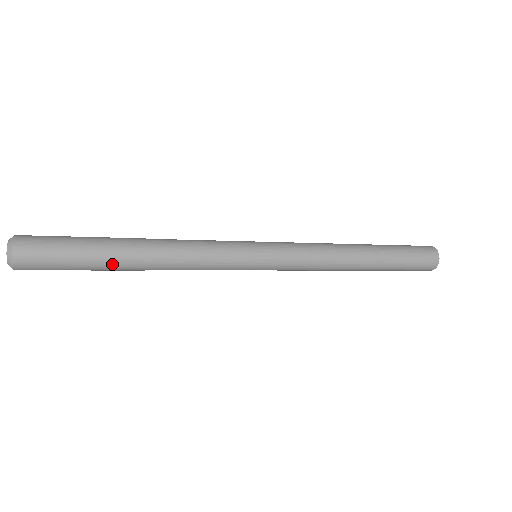
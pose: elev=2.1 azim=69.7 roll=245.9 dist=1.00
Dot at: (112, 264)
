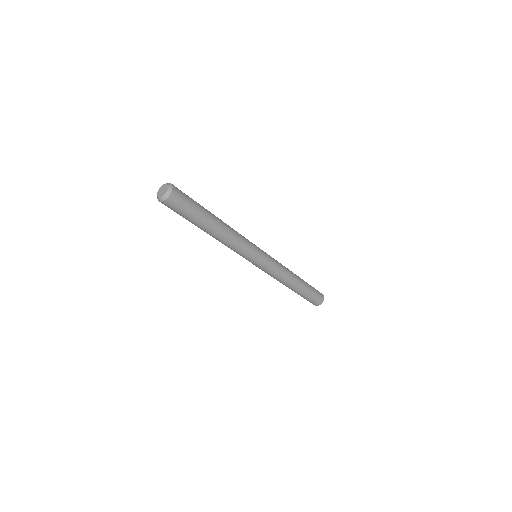
Dot at: (209, 213)
